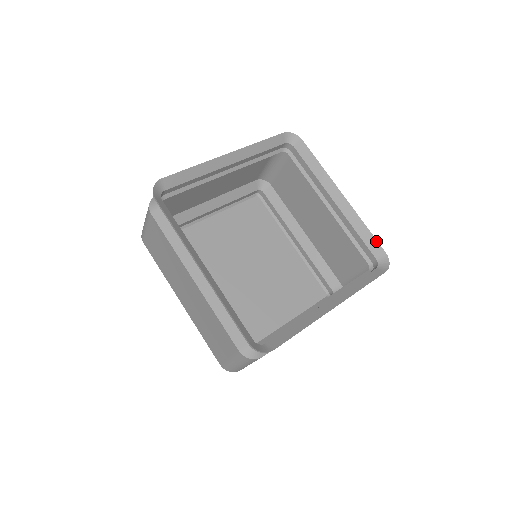
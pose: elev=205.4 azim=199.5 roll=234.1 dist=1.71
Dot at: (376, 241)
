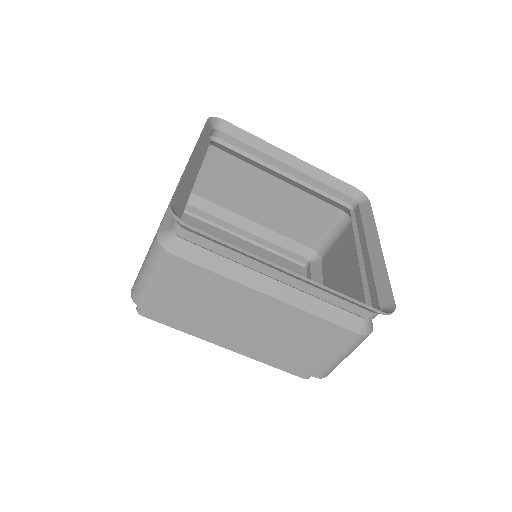
Dot at: (391, 290)
